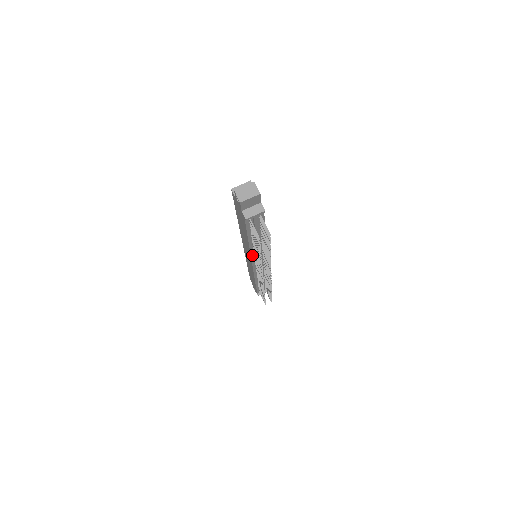
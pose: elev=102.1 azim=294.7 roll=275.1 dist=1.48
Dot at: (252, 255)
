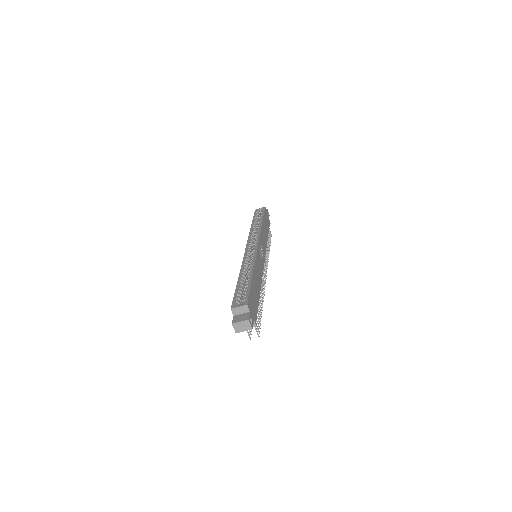
Dot at: occluded
